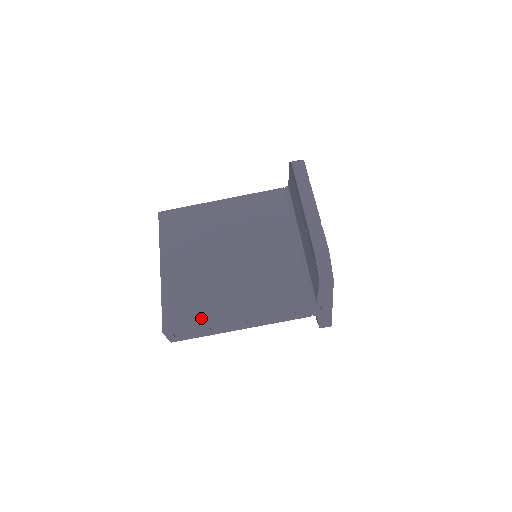
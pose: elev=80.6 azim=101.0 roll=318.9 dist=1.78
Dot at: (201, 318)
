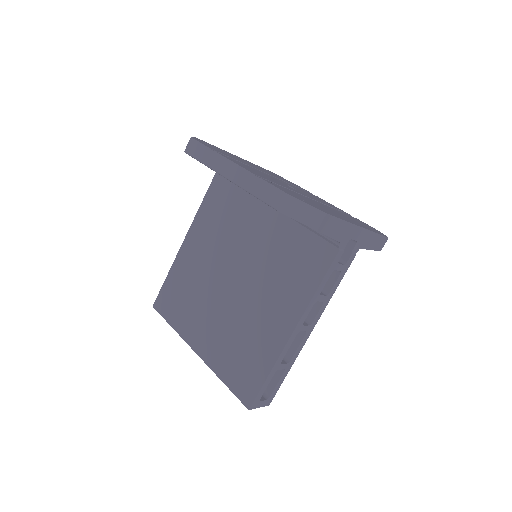
Dot at: (264, 365)
